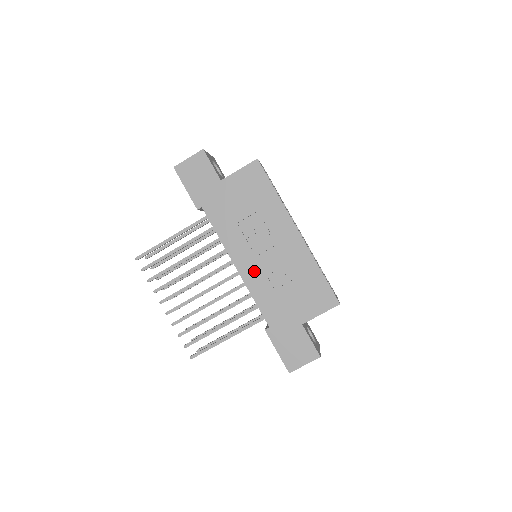
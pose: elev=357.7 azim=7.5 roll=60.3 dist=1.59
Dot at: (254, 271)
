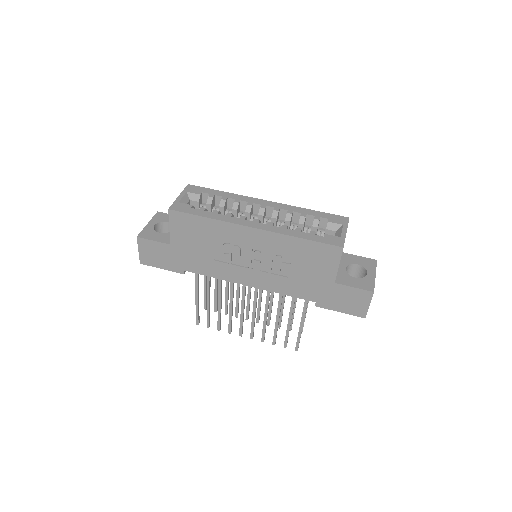
Dot at: (262, 278)
